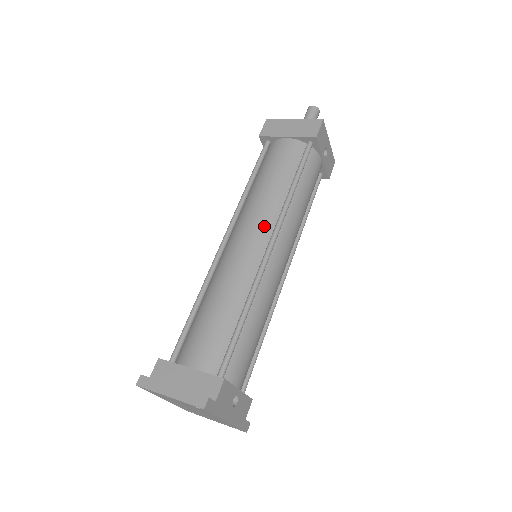
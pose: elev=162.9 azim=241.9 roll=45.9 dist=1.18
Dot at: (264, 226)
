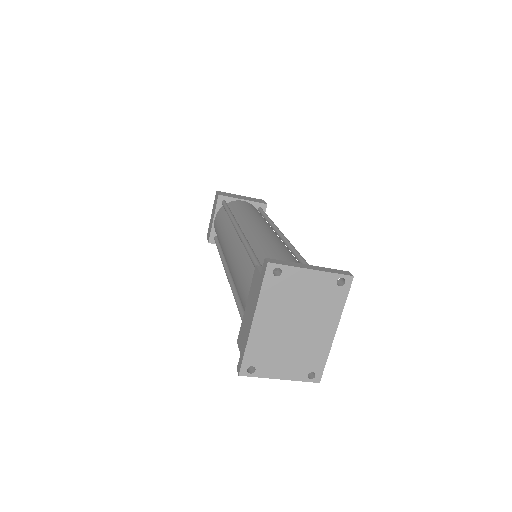
Dot at: (270, 227)
